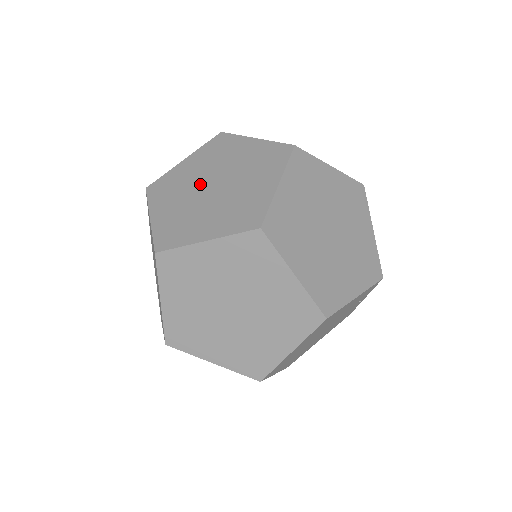
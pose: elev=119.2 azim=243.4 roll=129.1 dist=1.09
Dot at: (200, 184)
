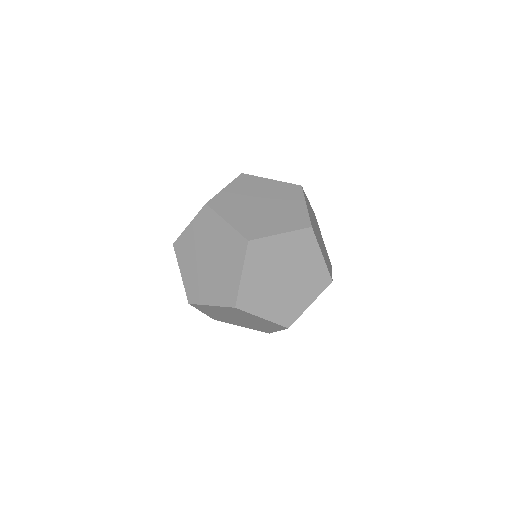
Dot at: (201, 255)
